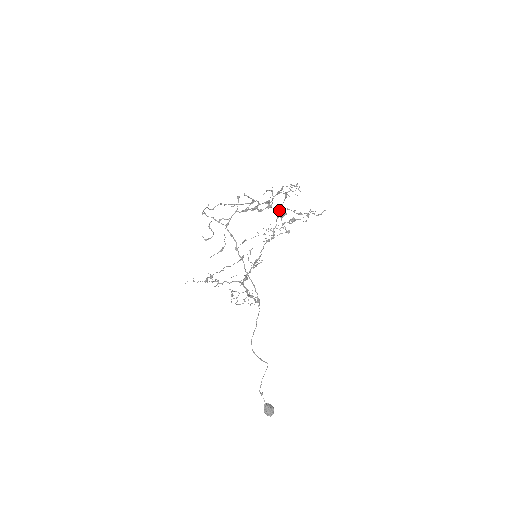
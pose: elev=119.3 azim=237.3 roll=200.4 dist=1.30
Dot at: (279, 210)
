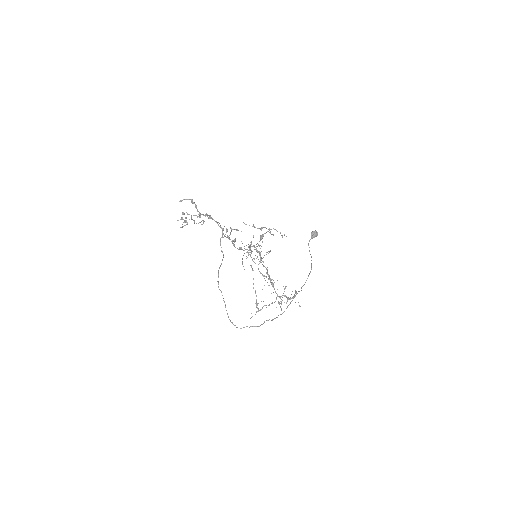
Dot at: occluded
